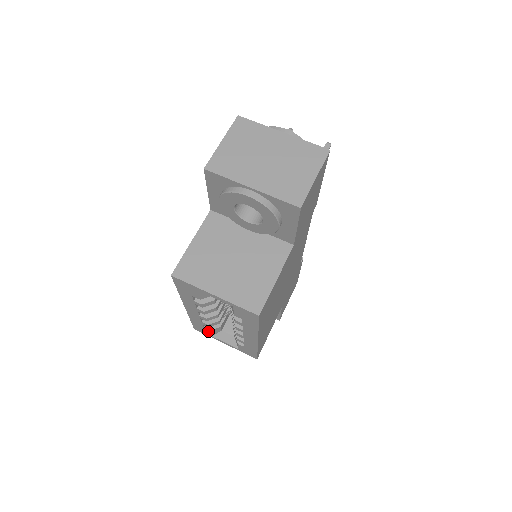
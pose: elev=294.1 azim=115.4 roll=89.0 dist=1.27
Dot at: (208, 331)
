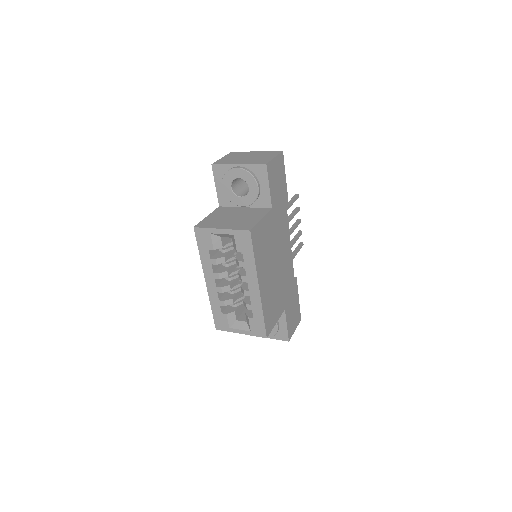
Dot at: (226, 318)
